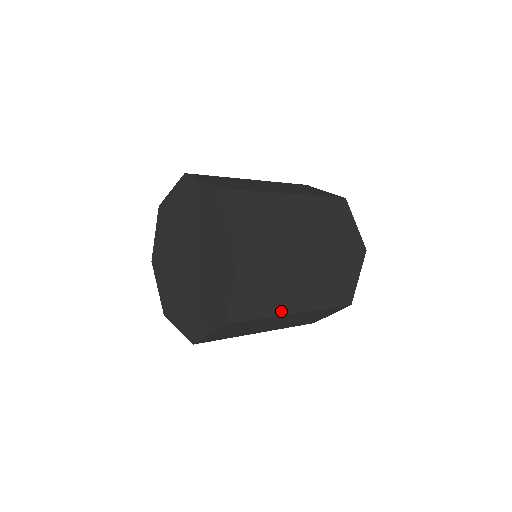
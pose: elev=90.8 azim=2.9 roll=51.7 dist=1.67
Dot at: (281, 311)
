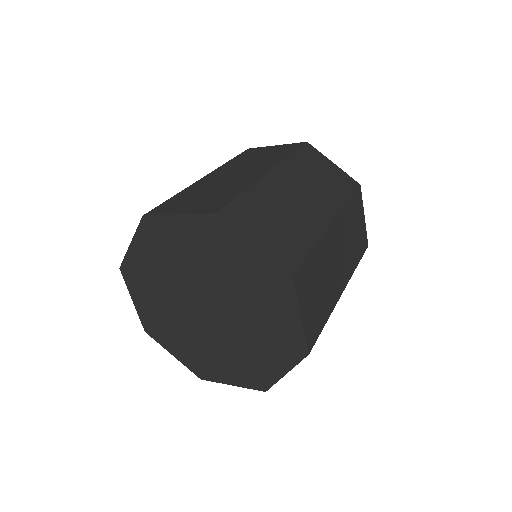
Dot at: occluded
